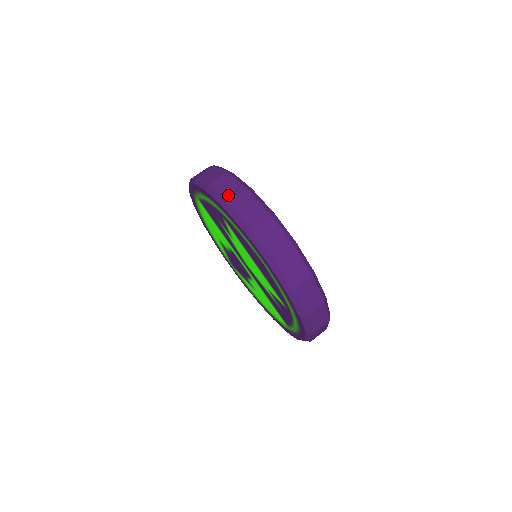
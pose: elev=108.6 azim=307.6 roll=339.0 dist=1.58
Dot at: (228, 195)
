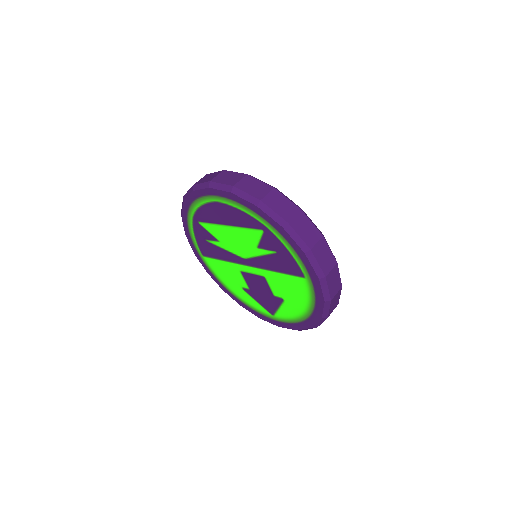
Dot at: occluded
